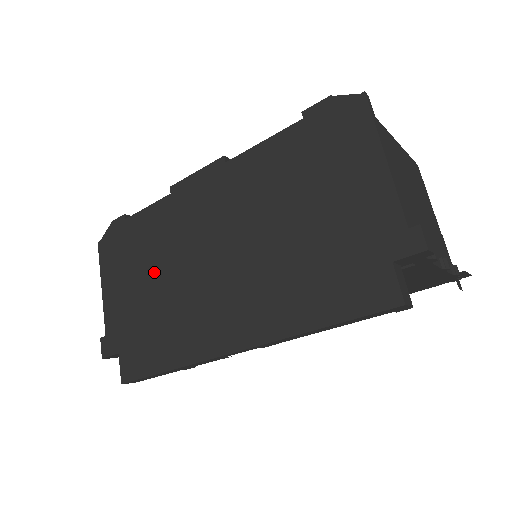
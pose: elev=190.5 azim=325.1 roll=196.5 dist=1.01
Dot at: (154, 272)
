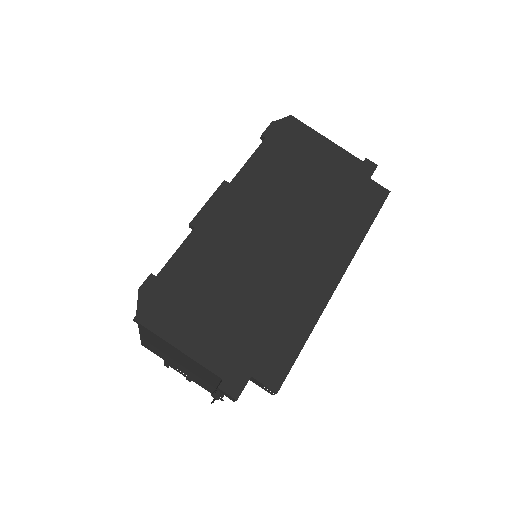
Dot at: (231, 289)
